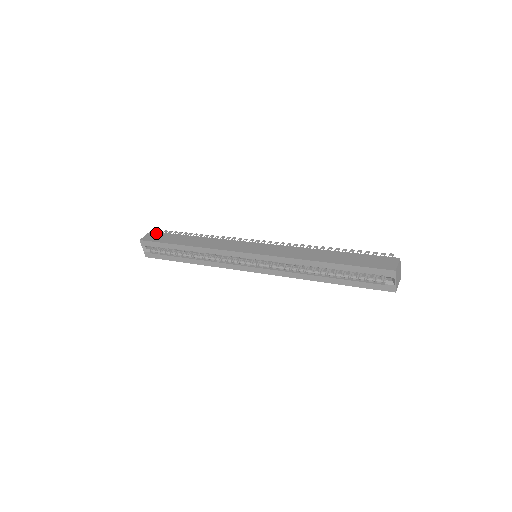
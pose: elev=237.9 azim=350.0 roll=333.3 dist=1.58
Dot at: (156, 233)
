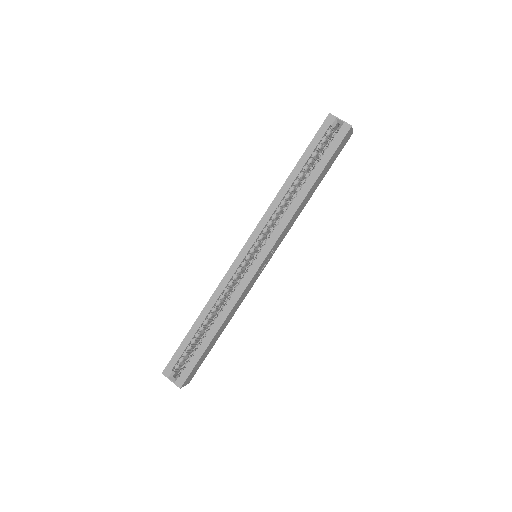
Dot at: occluded
